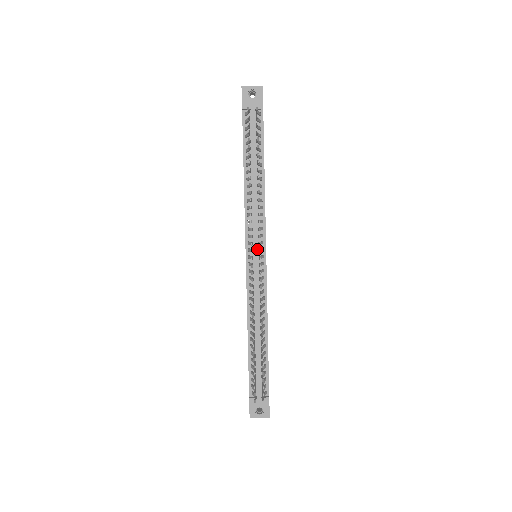
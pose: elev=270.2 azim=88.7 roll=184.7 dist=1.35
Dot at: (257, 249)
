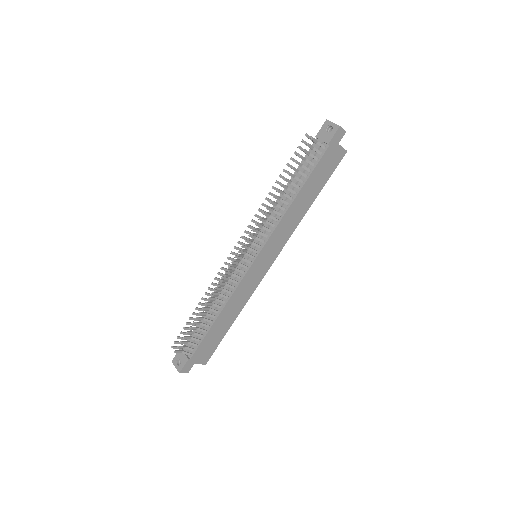
Dot at: (253, 248)
